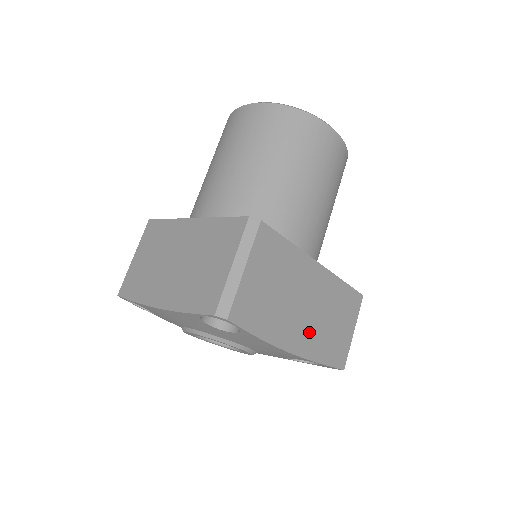
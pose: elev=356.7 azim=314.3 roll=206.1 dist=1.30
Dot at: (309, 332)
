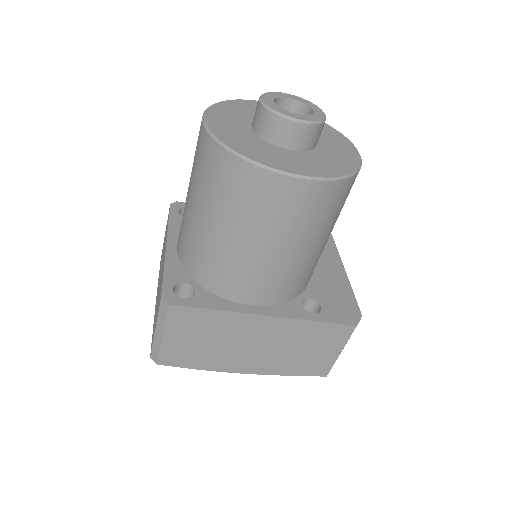
Dot at: (264, 360)
